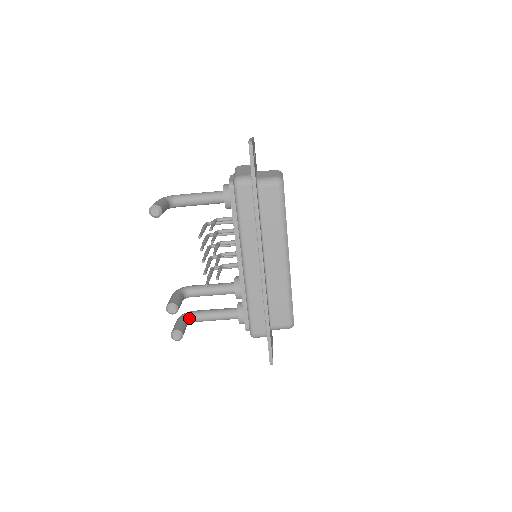
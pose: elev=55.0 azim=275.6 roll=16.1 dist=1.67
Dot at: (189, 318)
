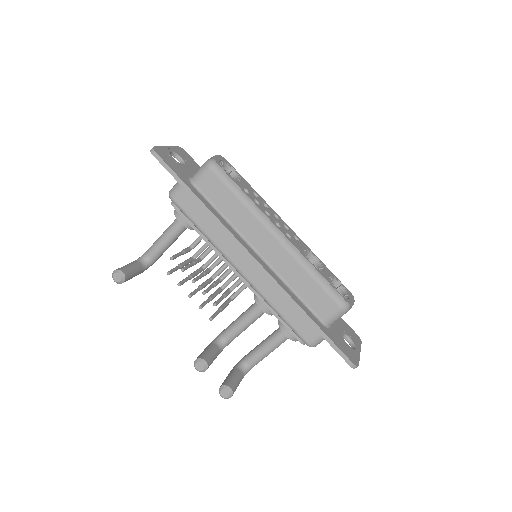
Dot at: (241, 366)
